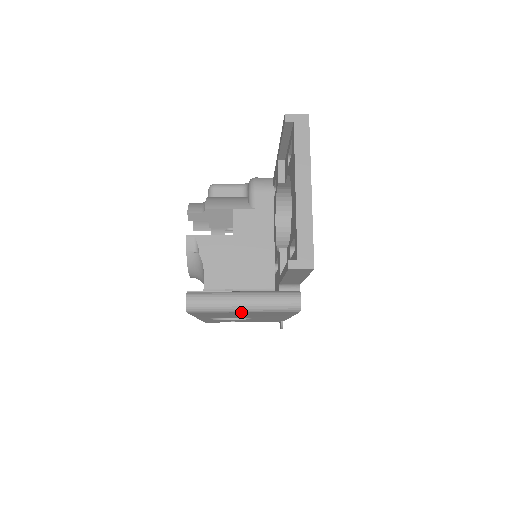
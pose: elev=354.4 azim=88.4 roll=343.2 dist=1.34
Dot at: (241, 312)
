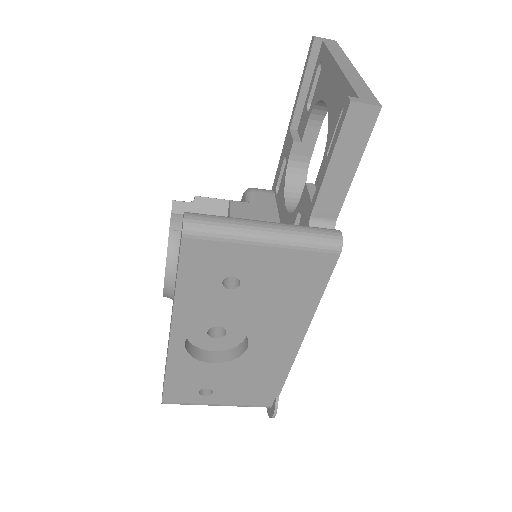
Dot at: (260, 246)
